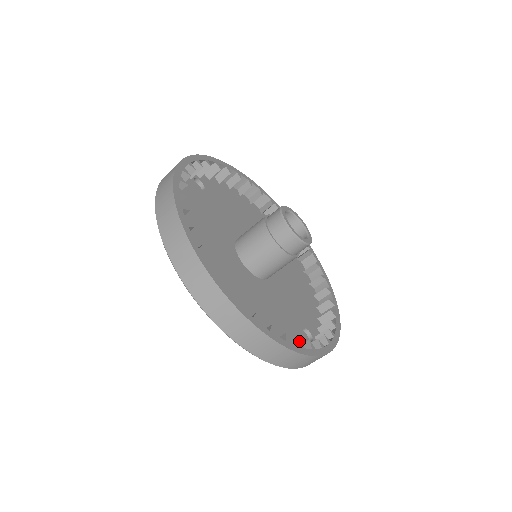
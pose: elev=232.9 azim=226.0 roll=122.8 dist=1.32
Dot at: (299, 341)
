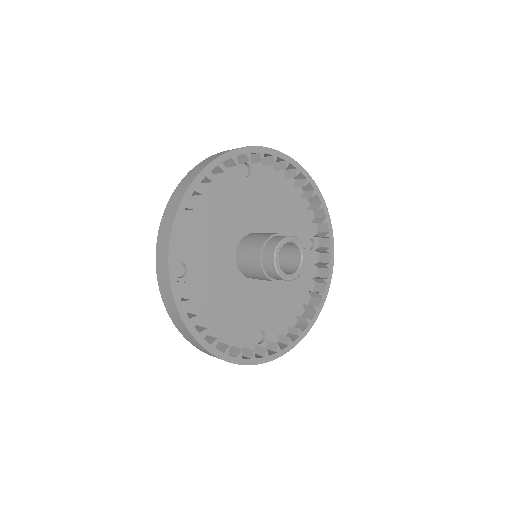
Dot at: (227, 348)
